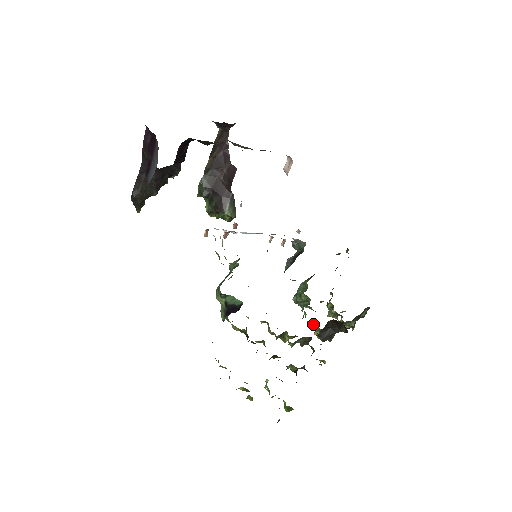
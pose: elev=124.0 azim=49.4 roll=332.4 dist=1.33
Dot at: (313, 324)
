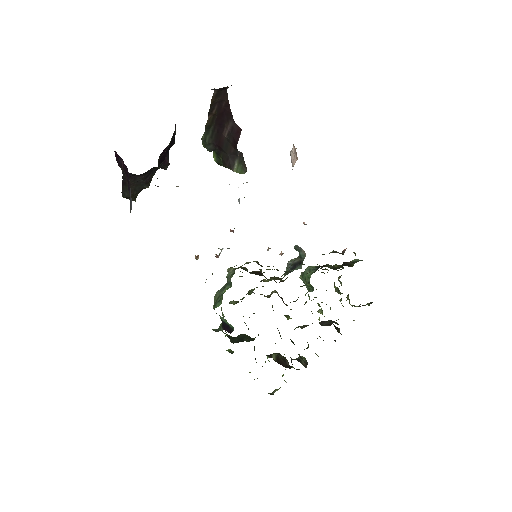
Dot at: occluded
